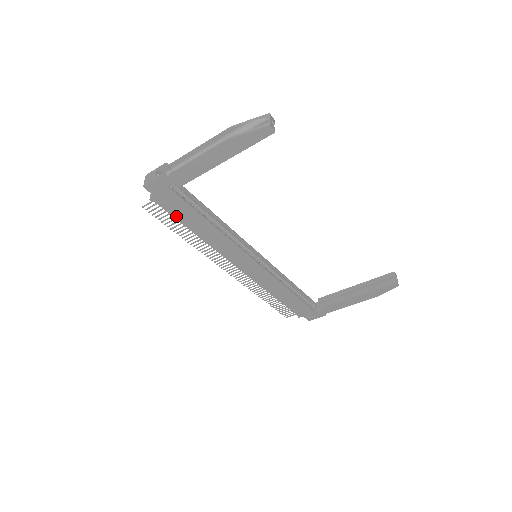
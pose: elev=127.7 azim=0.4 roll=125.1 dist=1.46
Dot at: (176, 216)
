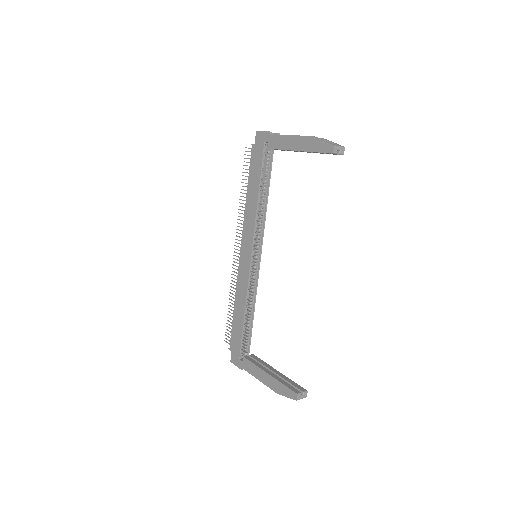
Dot at: (251, 169)
